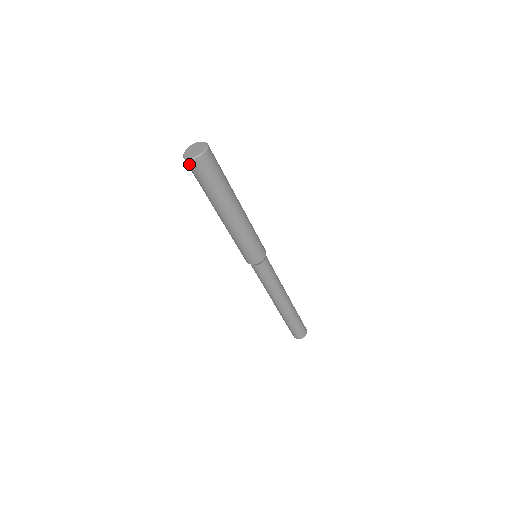
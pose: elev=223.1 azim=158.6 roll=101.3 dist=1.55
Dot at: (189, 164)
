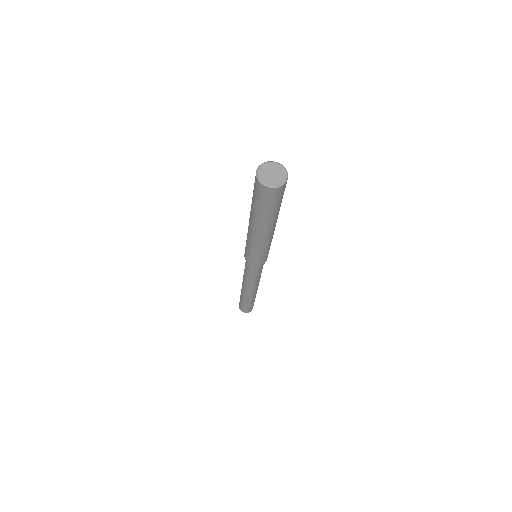
Dot at: (256, 181)
